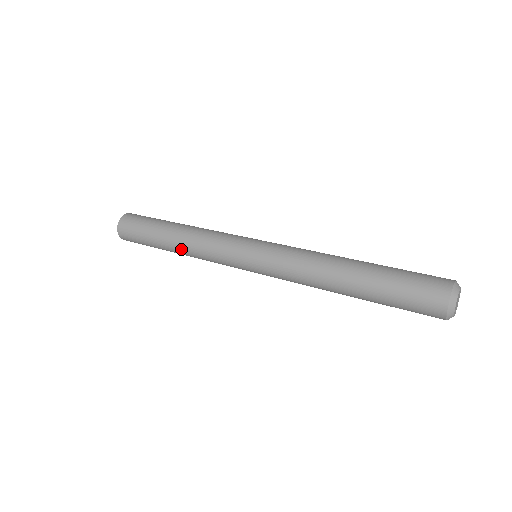
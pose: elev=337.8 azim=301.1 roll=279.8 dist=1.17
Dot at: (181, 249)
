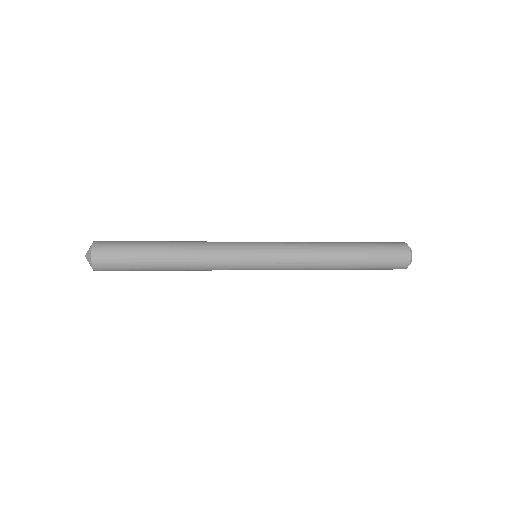
Dot at: (182, 270)
